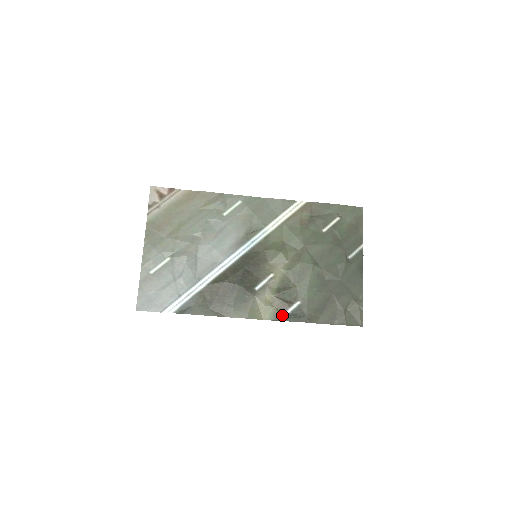
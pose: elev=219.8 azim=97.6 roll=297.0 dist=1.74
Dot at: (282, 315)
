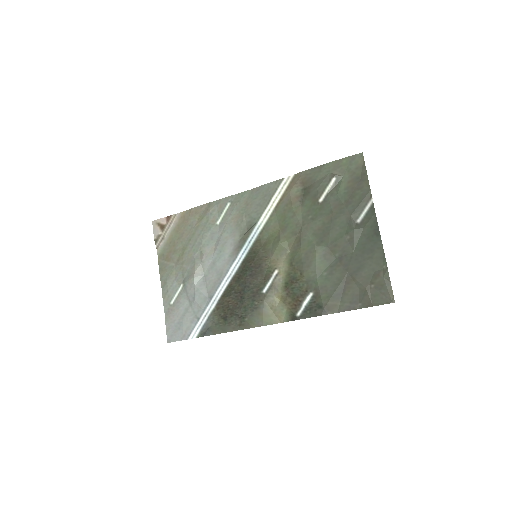
Dot at: (297, 313)
